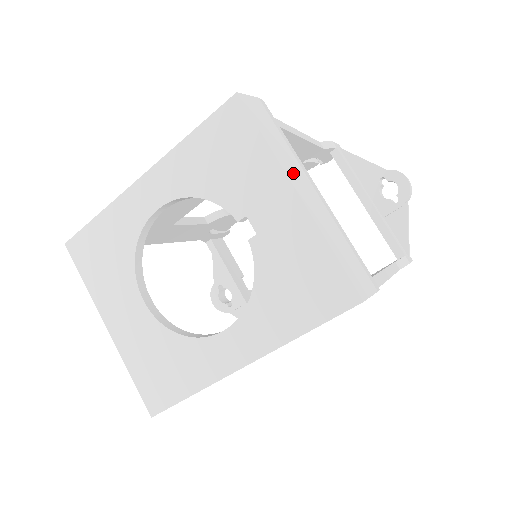
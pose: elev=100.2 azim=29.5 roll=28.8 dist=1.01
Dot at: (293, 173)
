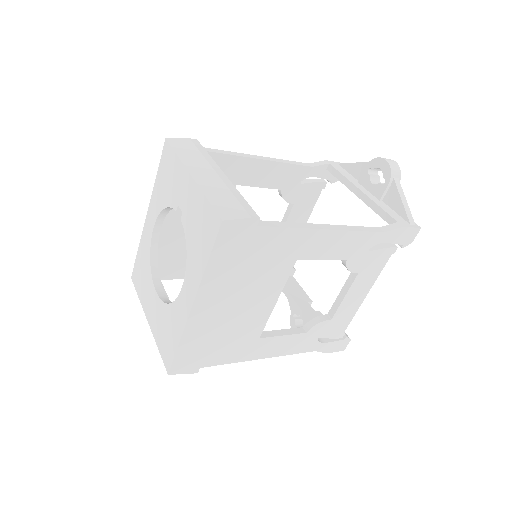
Dot at: (195, 167)
